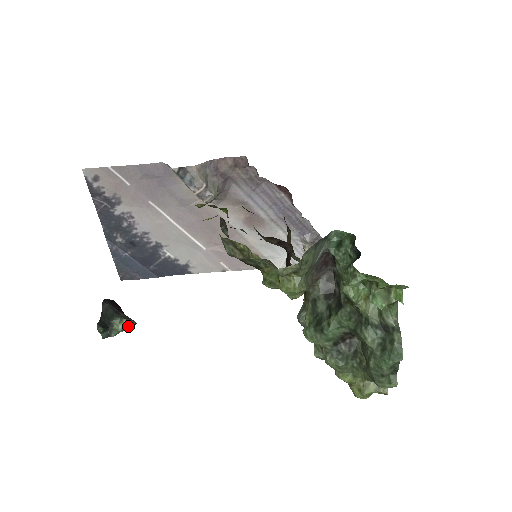
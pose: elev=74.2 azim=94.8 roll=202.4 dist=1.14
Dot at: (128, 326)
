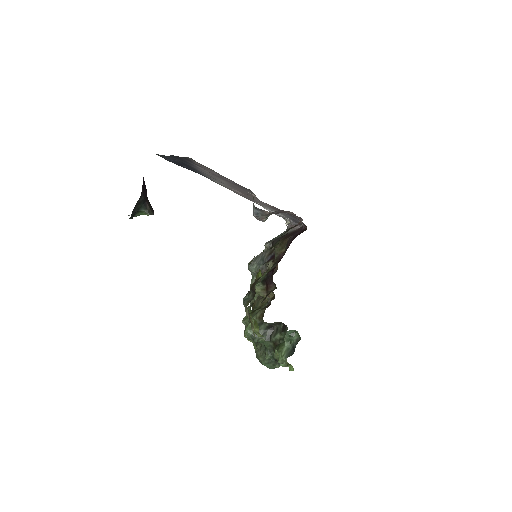
Dot at: (148, 215)
